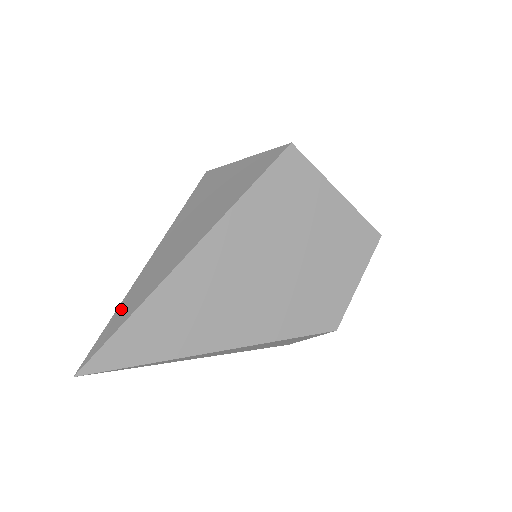
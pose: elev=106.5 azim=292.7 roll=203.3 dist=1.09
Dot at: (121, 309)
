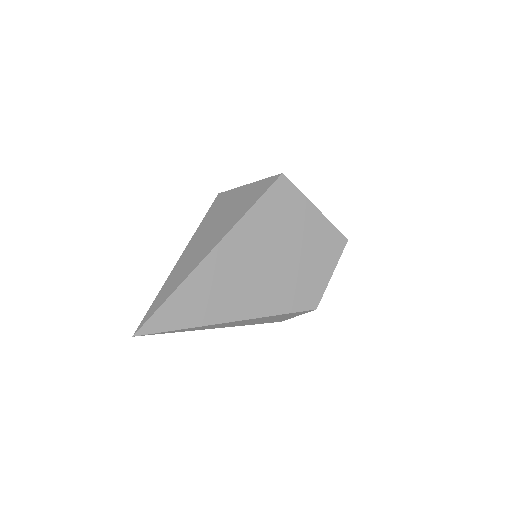
Dot at: (163, 291)
